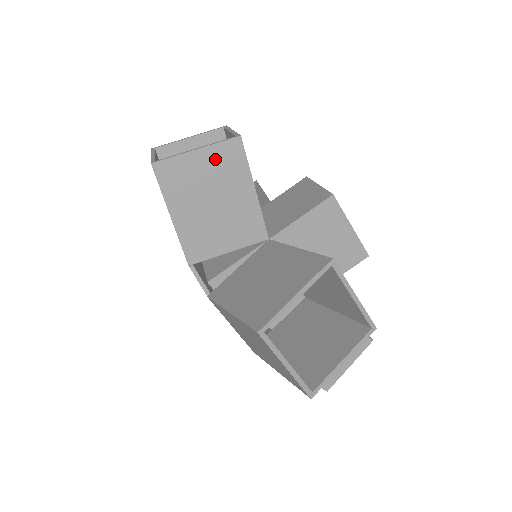
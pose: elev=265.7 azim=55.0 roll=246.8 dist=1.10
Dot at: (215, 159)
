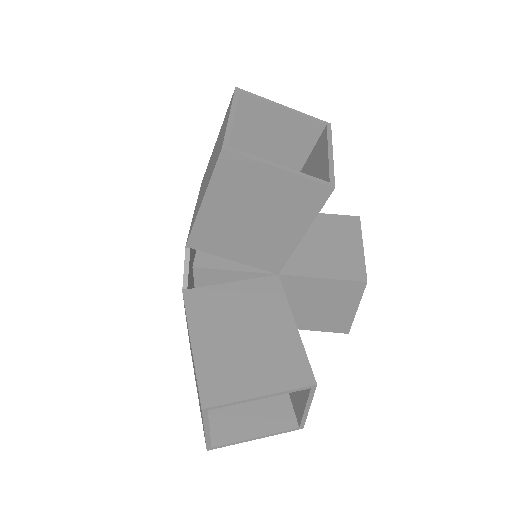
Dot at: occluded
